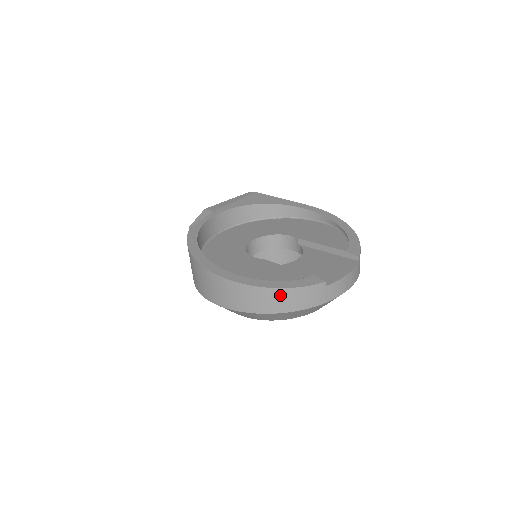
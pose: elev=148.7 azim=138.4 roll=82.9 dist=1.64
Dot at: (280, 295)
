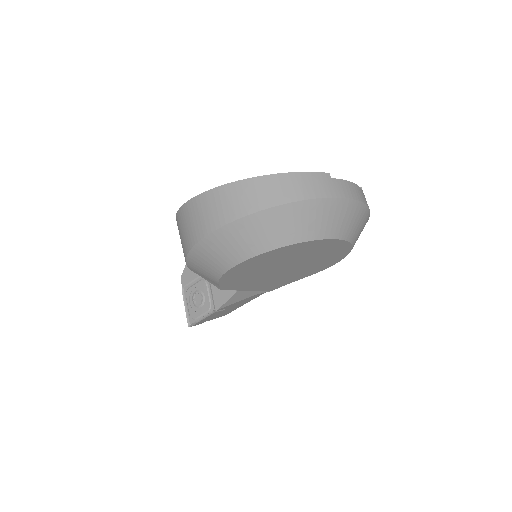
Dot at: (281, 181)
